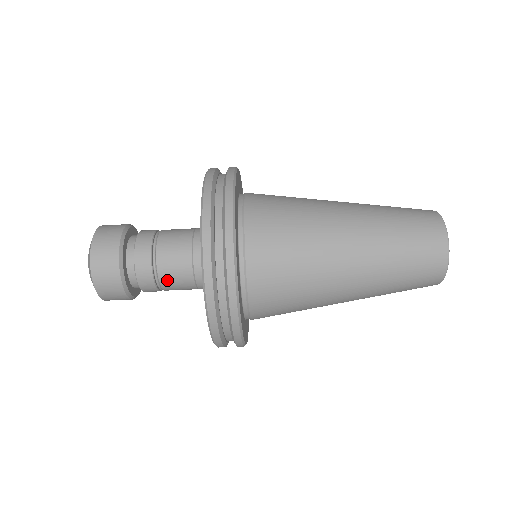
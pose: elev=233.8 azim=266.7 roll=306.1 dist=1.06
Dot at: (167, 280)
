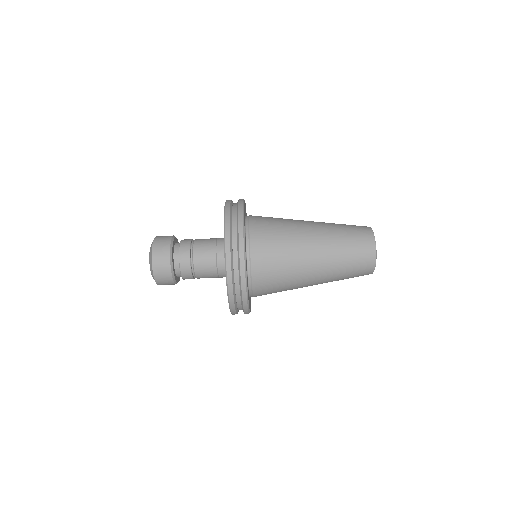
Dot at: (201, 277)
